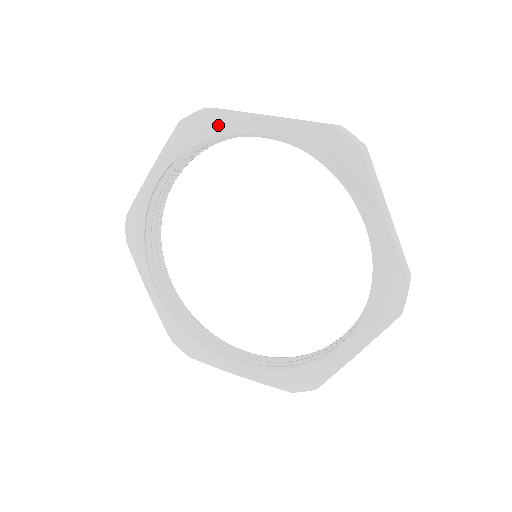
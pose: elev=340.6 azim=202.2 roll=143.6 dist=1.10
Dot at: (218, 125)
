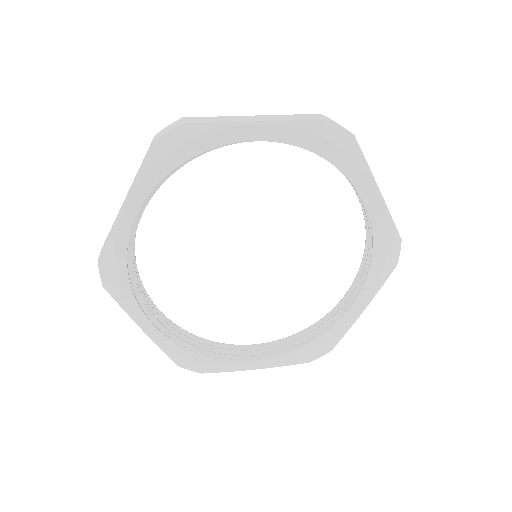
Dot at: (204, 138)
